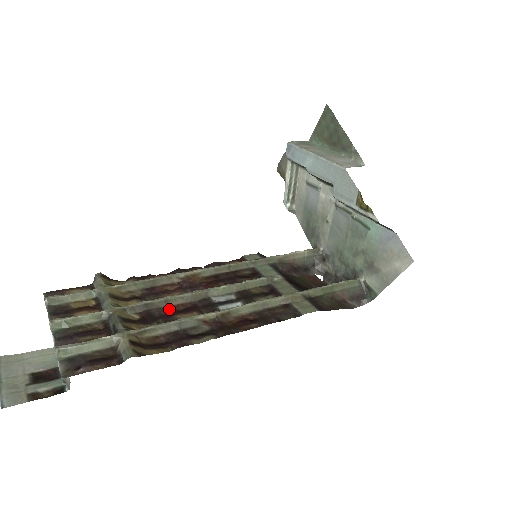
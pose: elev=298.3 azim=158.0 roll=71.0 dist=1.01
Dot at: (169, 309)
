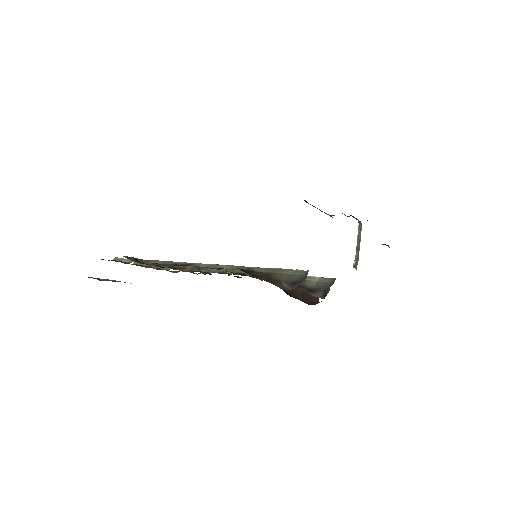
Dot at: occluded
